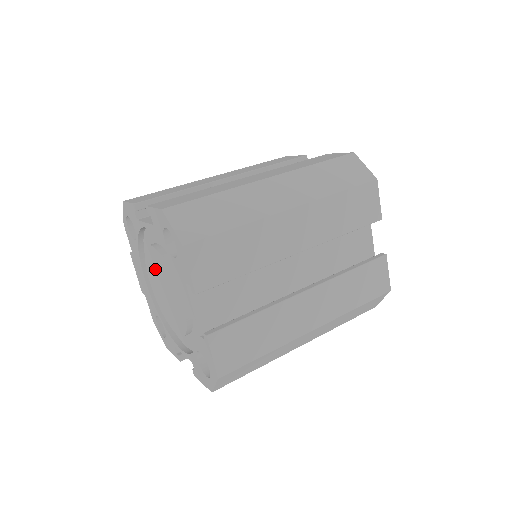
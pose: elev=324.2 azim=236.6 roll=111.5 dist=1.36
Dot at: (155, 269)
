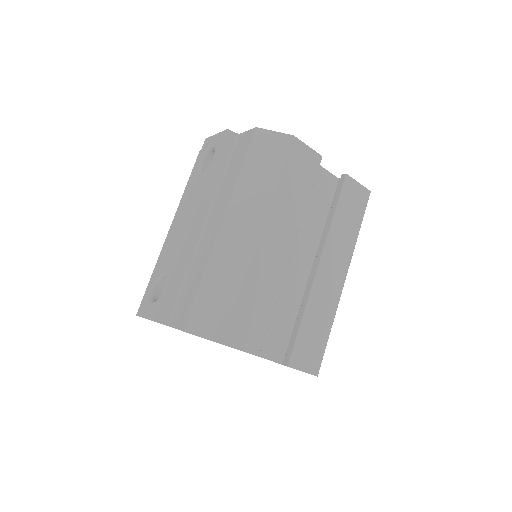
Dot at: occluded
